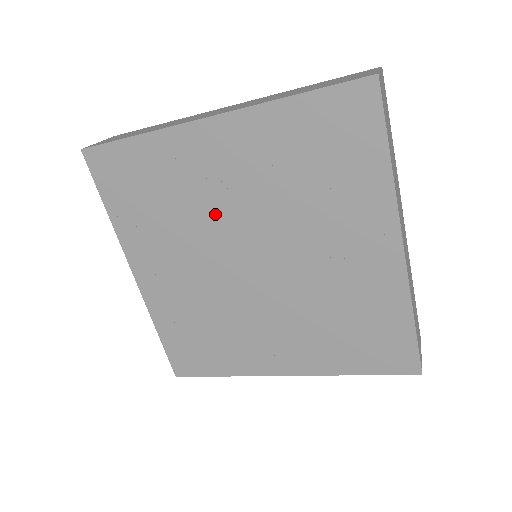
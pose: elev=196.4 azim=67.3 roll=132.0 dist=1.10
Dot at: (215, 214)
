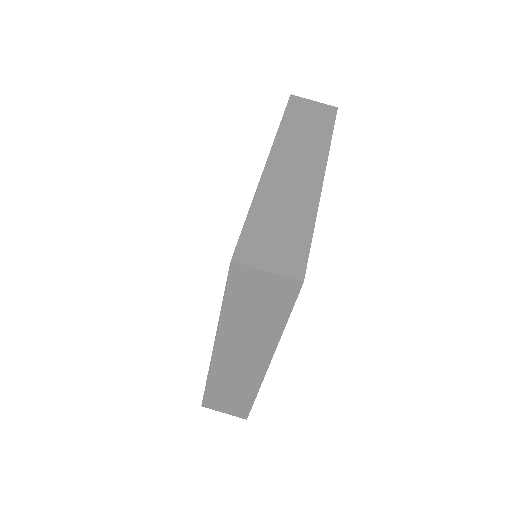
Dot at: occluded
